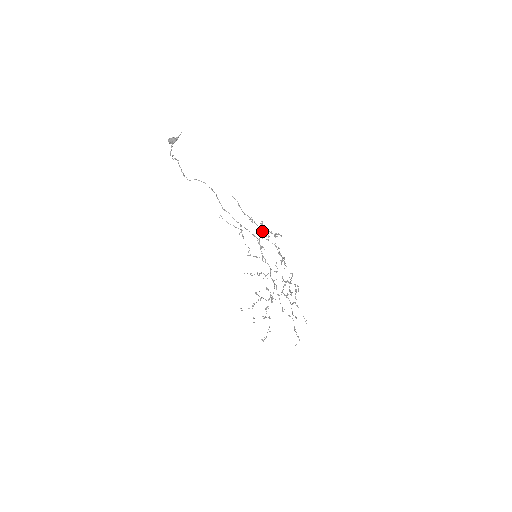
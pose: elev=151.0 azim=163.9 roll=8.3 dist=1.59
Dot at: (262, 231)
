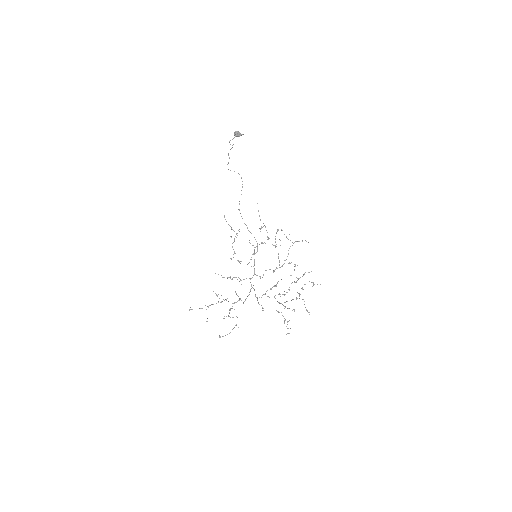
Dot at: (268, 239)
